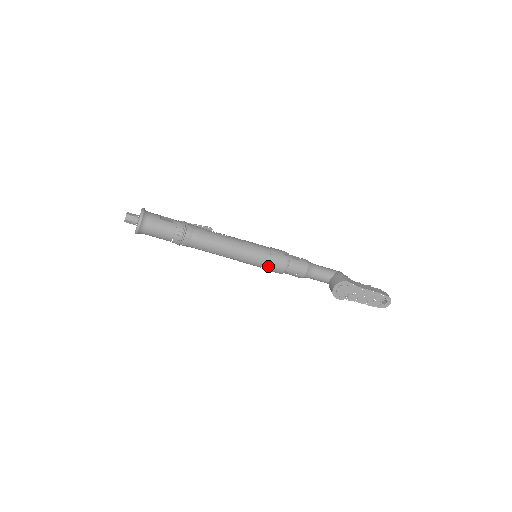
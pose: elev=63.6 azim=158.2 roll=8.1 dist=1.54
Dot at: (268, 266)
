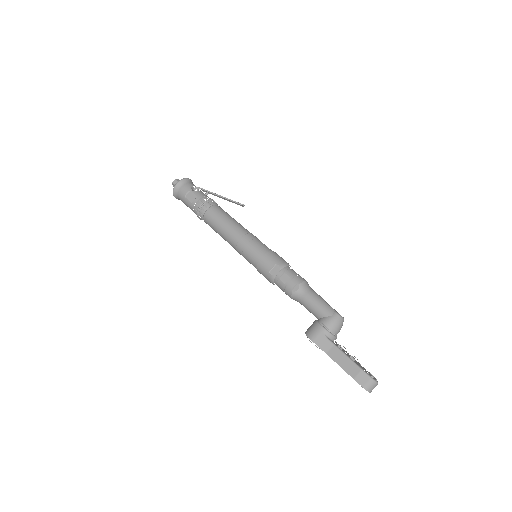
Dot at: occluded
